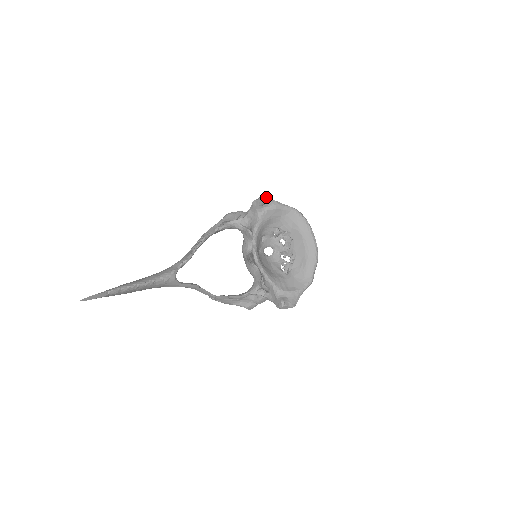
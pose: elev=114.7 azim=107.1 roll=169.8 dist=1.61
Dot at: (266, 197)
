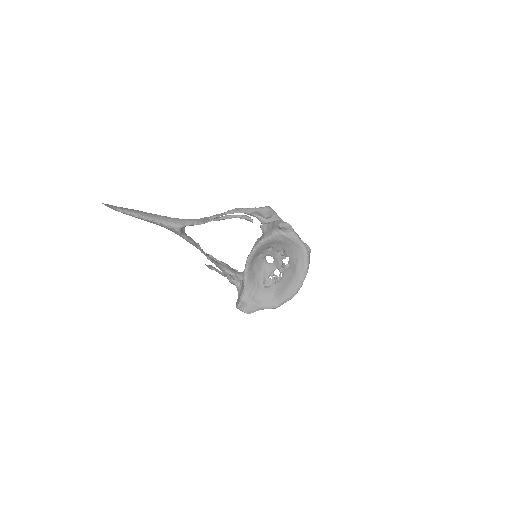
Dot at: (287, 225)
